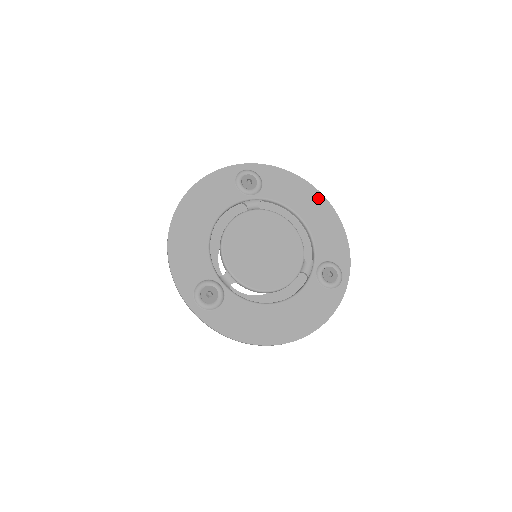
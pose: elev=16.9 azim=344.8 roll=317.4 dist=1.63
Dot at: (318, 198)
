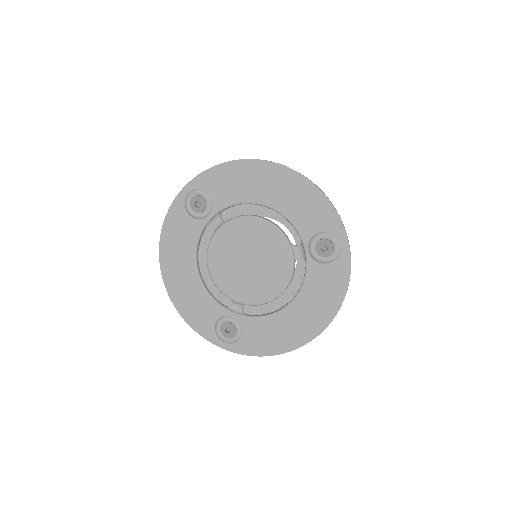
Dot at: (270, 170)
